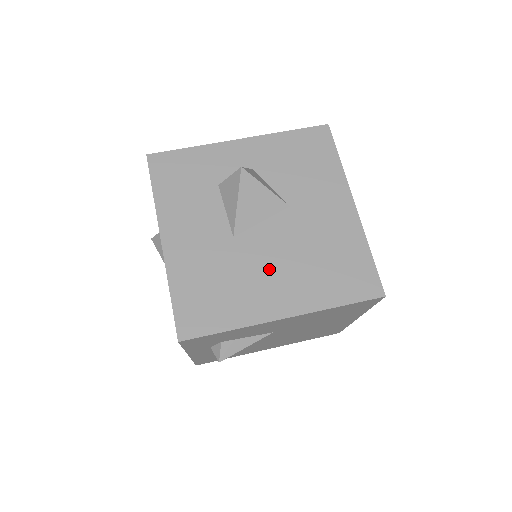
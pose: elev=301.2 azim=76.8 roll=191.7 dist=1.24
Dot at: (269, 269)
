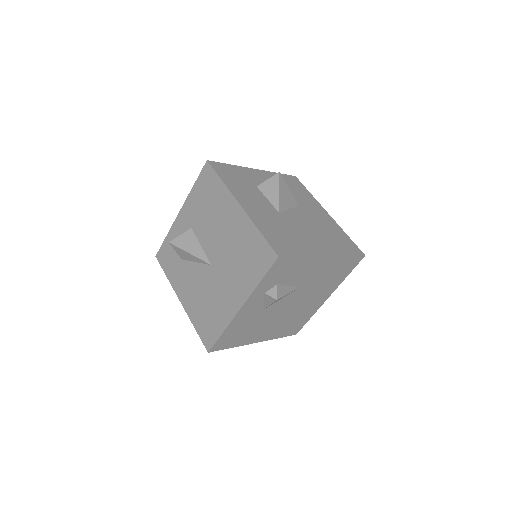
Dot at: (306, 232)
